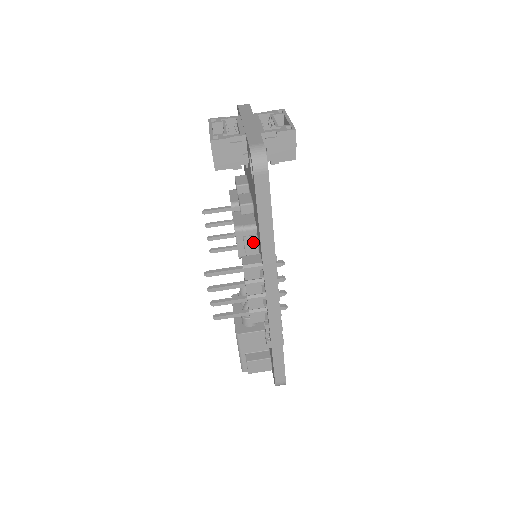
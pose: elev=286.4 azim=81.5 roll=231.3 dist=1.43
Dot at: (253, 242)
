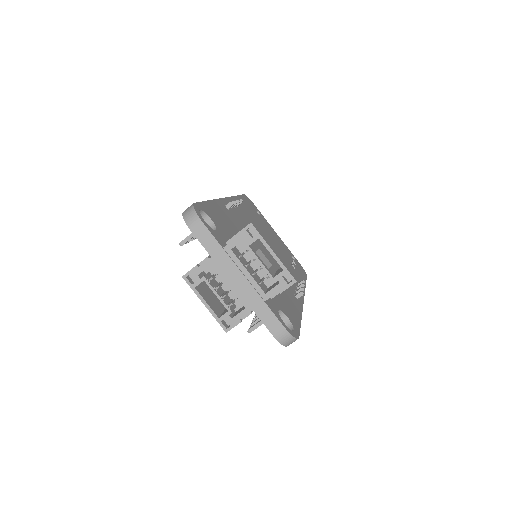
Dot at: occluded
